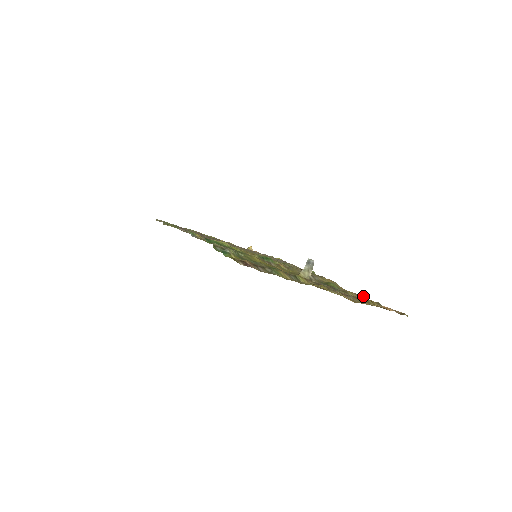
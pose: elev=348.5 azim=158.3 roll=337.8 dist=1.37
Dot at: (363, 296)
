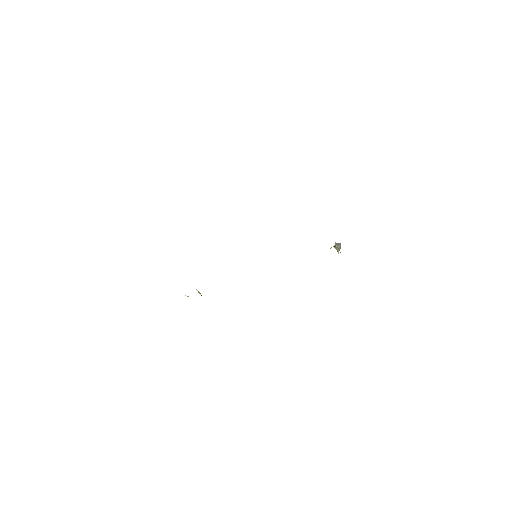
Dot at: occluded
